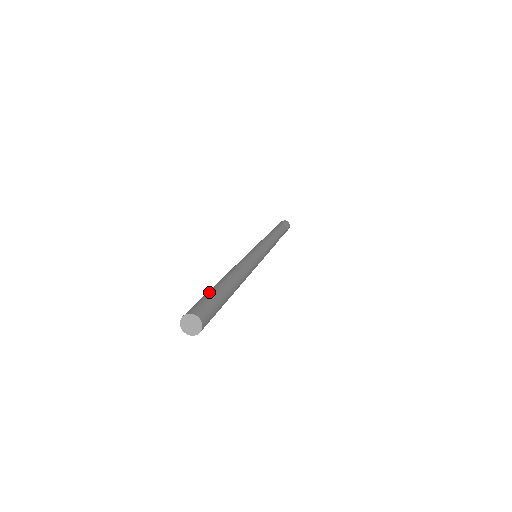
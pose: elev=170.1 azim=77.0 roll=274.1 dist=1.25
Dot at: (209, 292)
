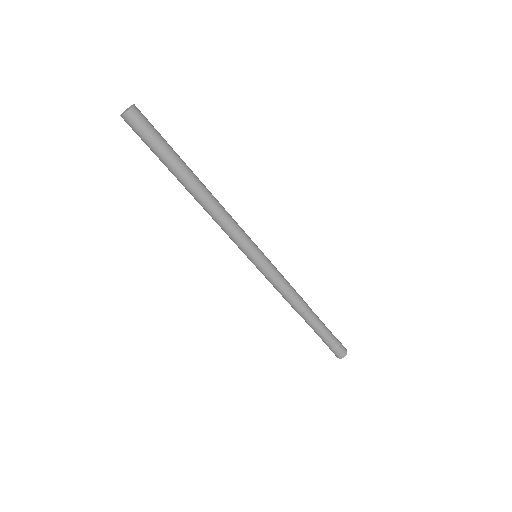
Dot at: occluded
